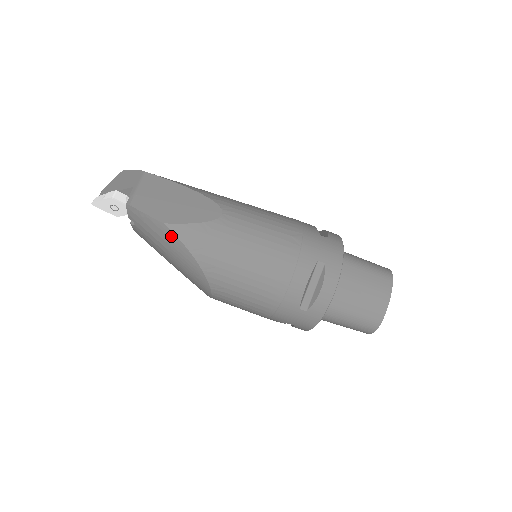
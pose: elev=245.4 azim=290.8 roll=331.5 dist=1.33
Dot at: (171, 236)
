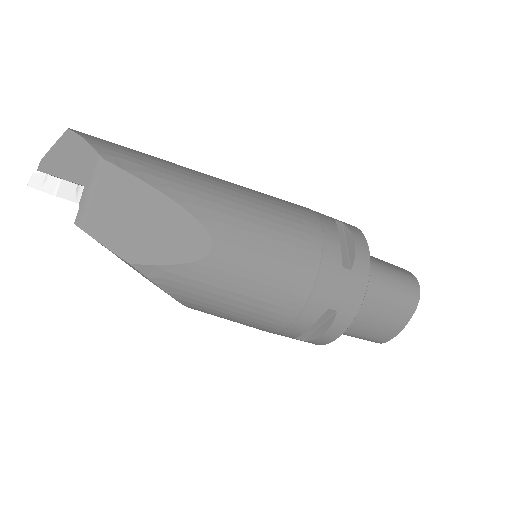
Dot at: (140, 273)
